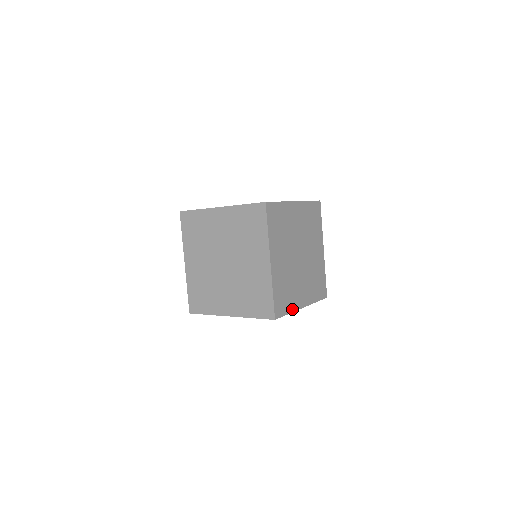
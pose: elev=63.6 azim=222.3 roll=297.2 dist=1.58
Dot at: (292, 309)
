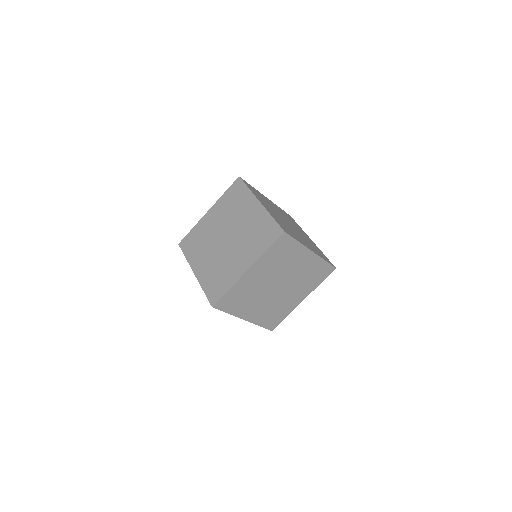
Dot at: (234, 313)
